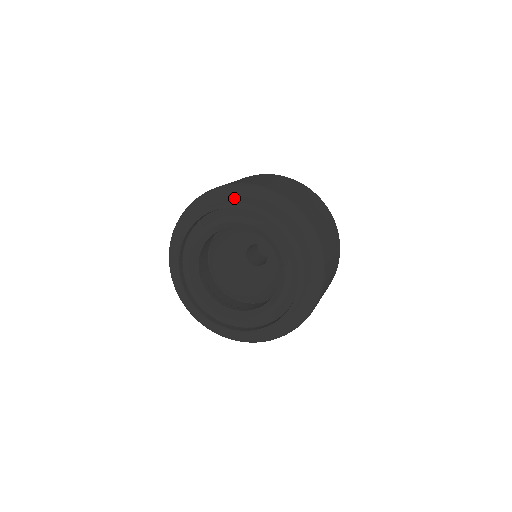
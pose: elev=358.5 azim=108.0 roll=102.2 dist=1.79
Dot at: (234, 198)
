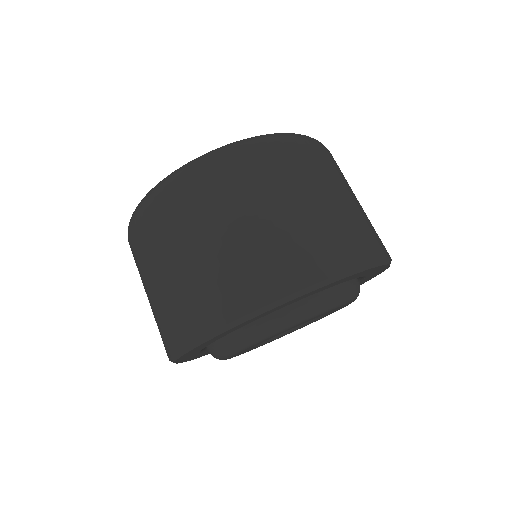
Dot at: occluded
